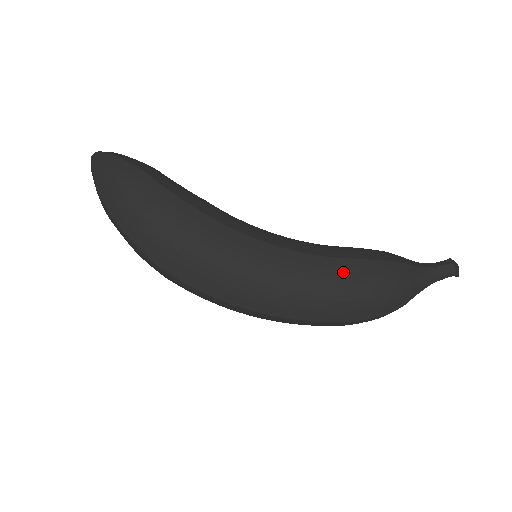
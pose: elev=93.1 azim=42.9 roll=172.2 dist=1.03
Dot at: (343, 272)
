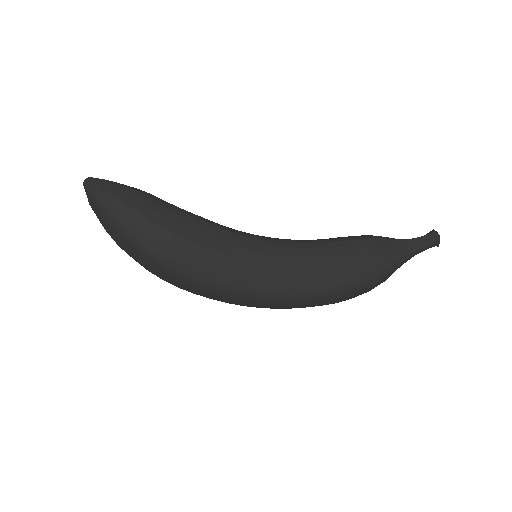
Dot at: (332, 279)
